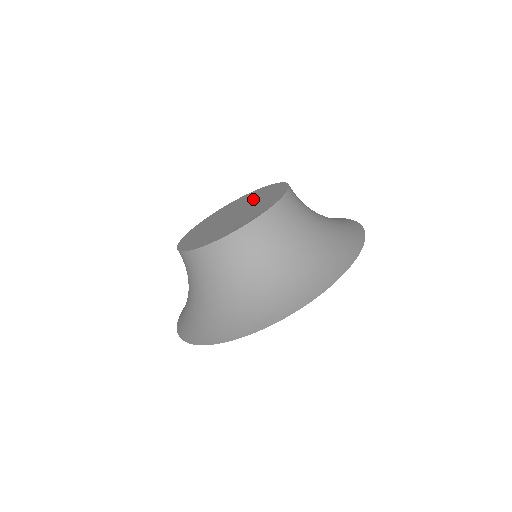
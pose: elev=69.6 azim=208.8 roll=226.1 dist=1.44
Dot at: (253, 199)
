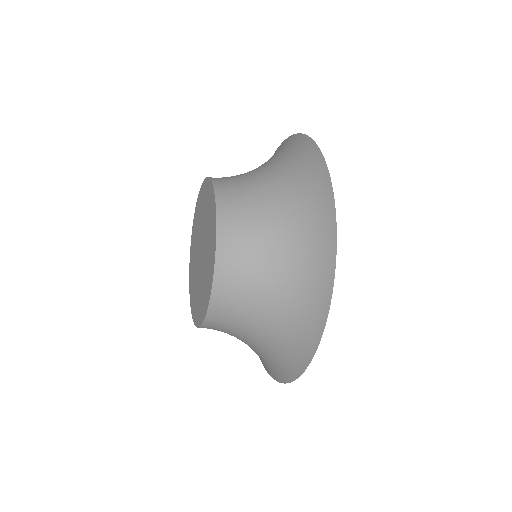
Dot at: (206, 249)
